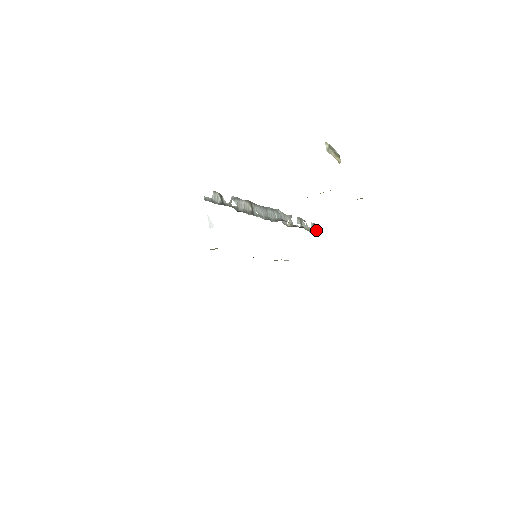
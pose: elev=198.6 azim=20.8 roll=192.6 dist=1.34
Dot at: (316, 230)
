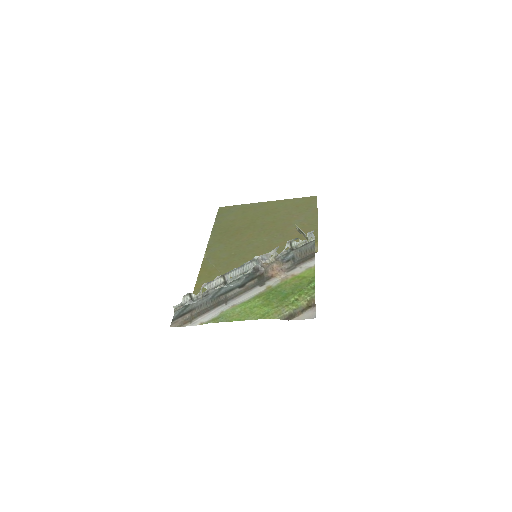
Dot at: occluded
